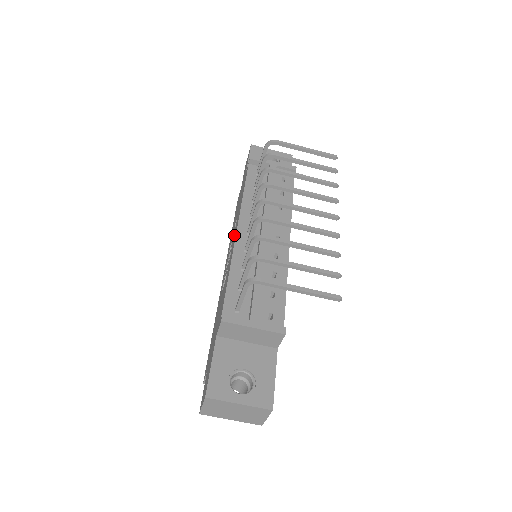
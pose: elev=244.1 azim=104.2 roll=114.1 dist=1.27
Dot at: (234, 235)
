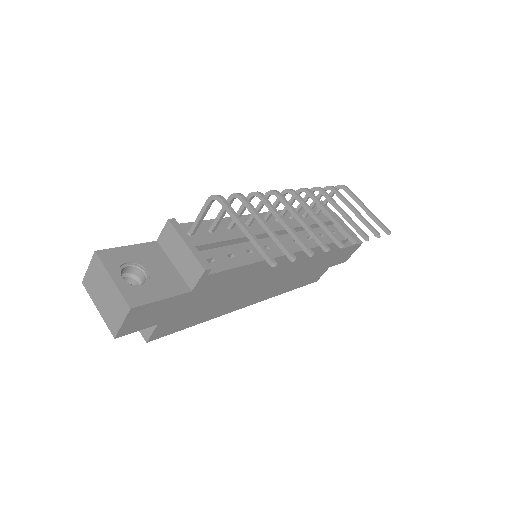
Dot at: occluded
